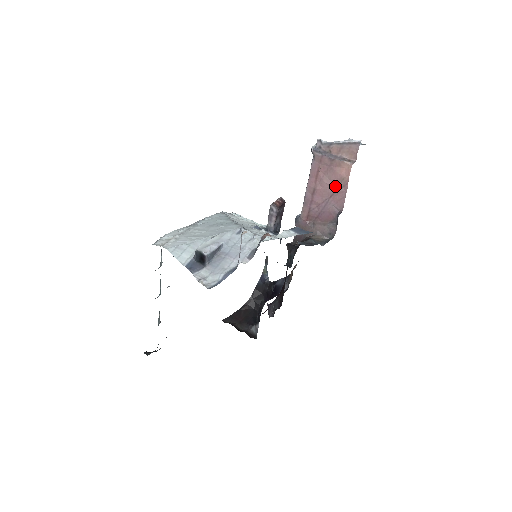
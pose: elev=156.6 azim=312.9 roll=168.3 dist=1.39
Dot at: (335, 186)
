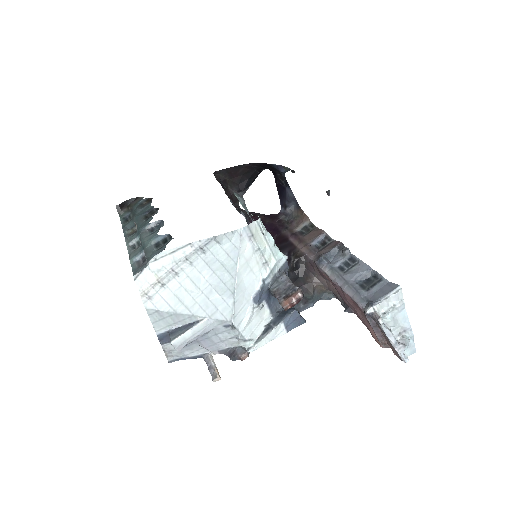
Dot at: (362, 318)
